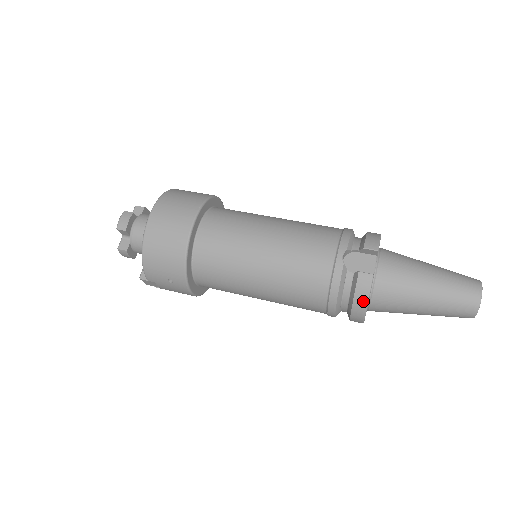
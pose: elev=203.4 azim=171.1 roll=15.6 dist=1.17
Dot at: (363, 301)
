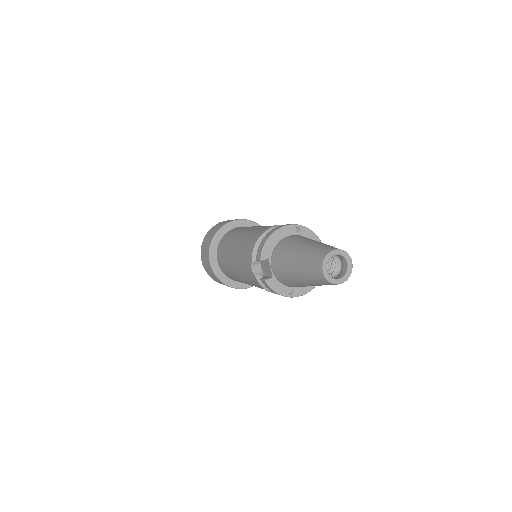
Dot at: occluded
